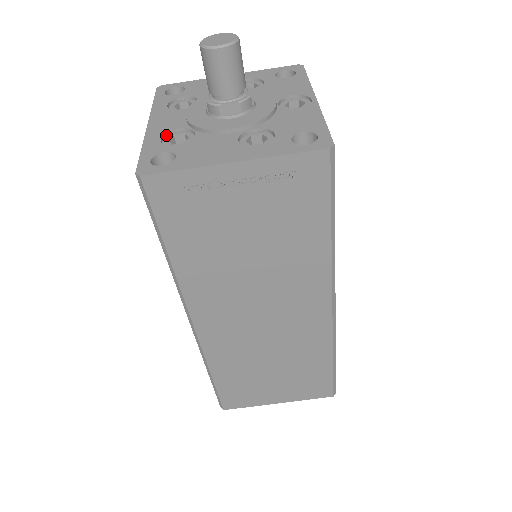
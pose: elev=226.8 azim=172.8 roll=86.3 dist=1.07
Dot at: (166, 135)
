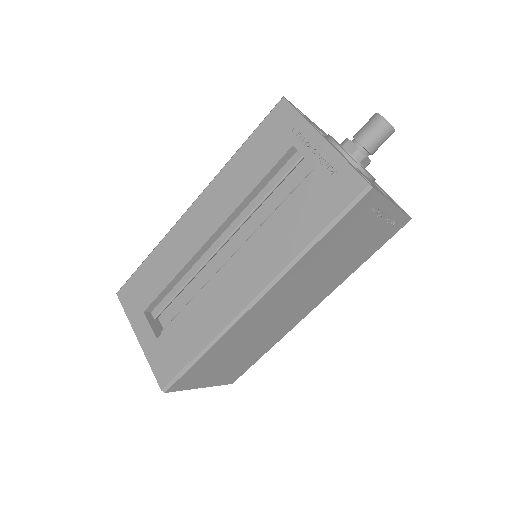
Dot at: occluded
